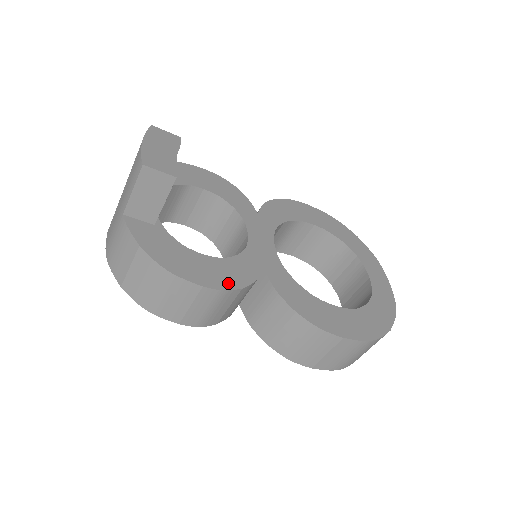
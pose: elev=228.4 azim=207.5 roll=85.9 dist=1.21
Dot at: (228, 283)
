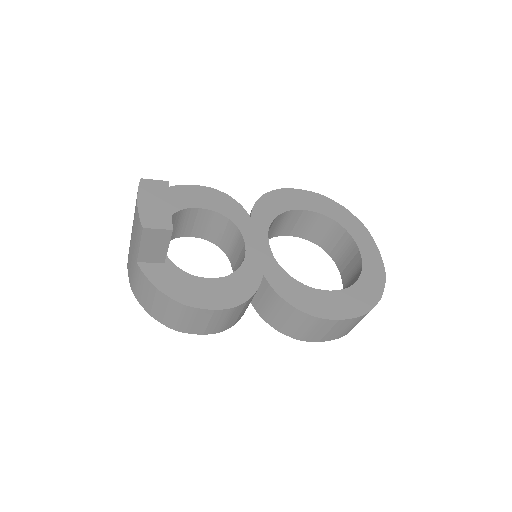
Dot at: (235, 299)
